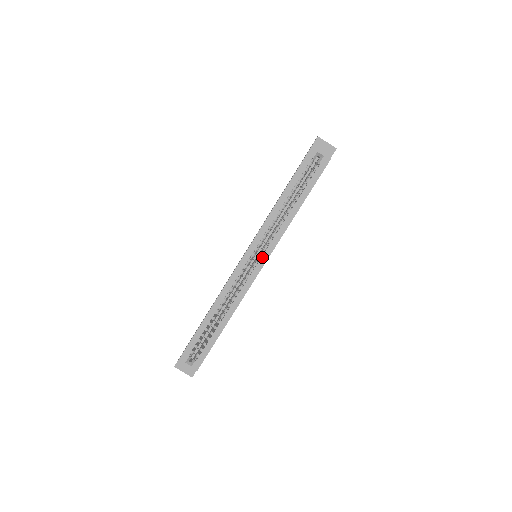
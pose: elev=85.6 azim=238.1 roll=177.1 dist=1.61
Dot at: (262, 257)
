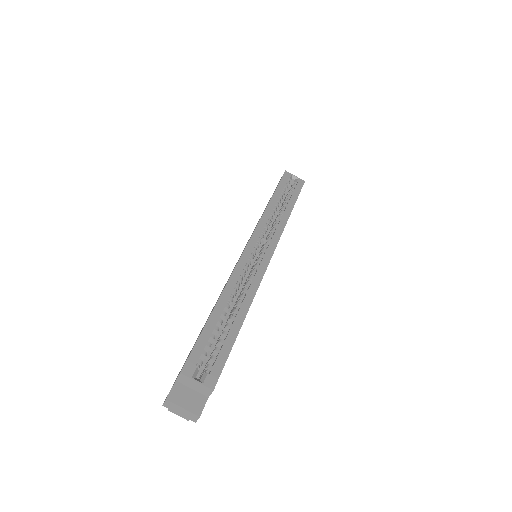
Dot at: (268, 248)
